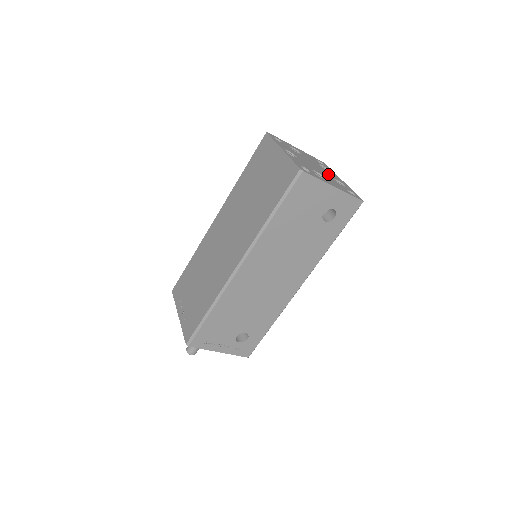
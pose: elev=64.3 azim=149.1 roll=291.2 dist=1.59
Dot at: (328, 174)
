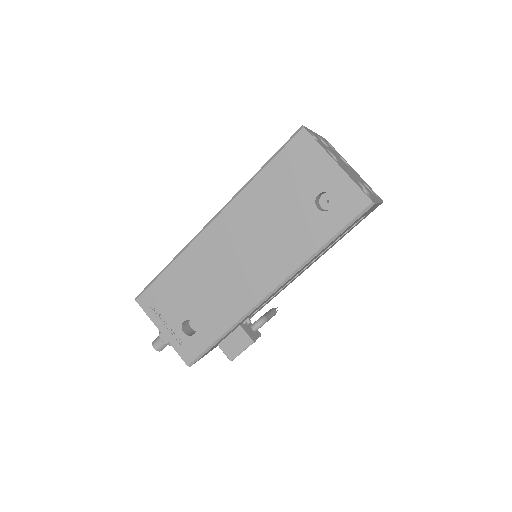
Dot at: (359, 181)
